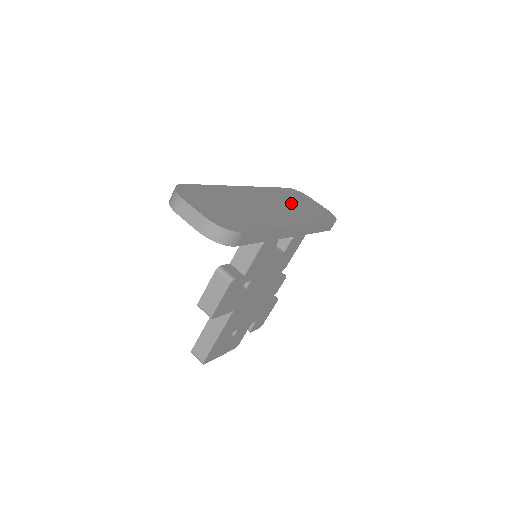
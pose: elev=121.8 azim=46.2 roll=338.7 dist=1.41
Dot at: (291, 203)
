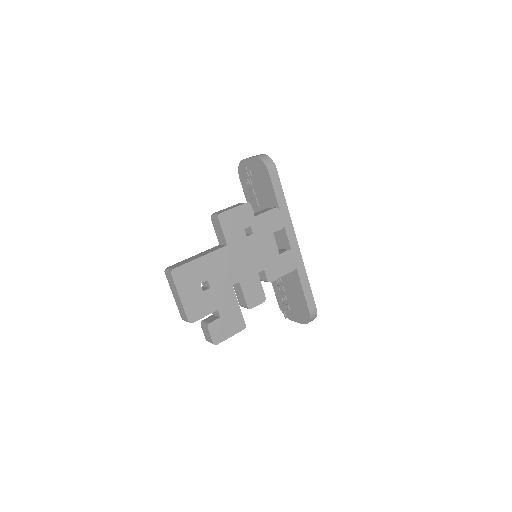
Dot at: occluded
